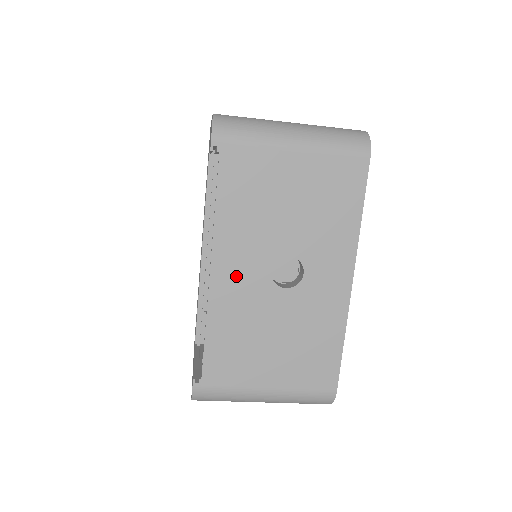
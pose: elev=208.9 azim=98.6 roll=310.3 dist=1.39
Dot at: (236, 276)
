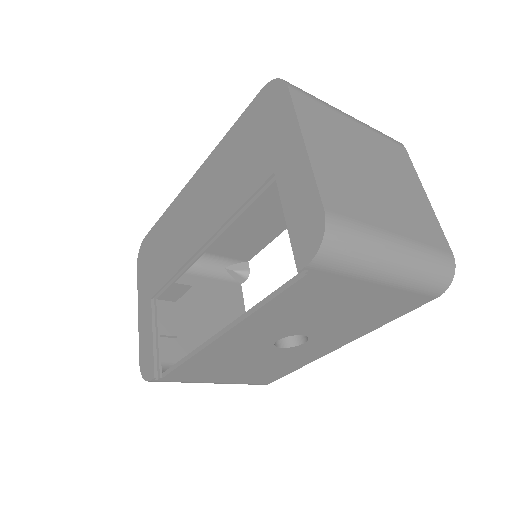
Dot at: (243, 340)
